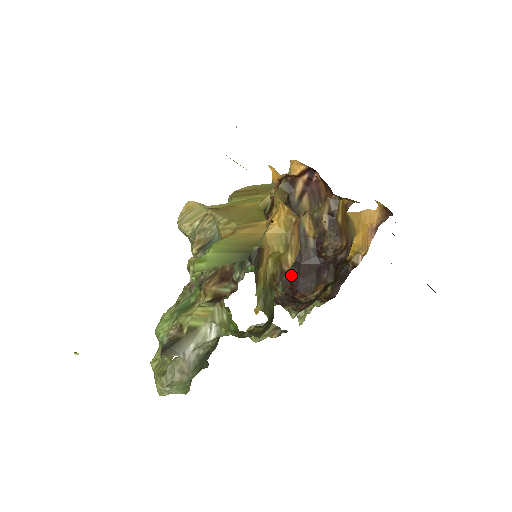
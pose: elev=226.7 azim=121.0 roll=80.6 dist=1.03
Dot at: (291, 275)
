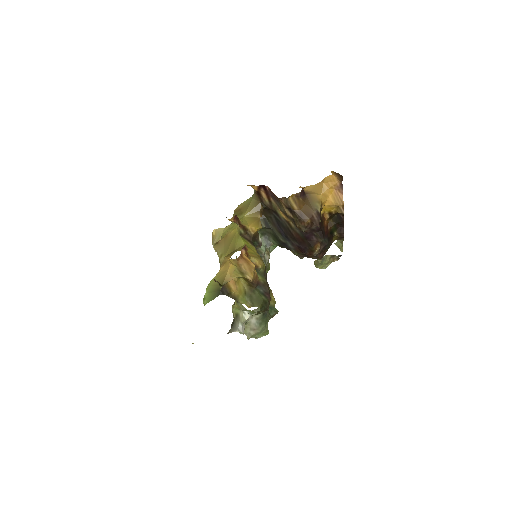
Dot at: (296, 245)
